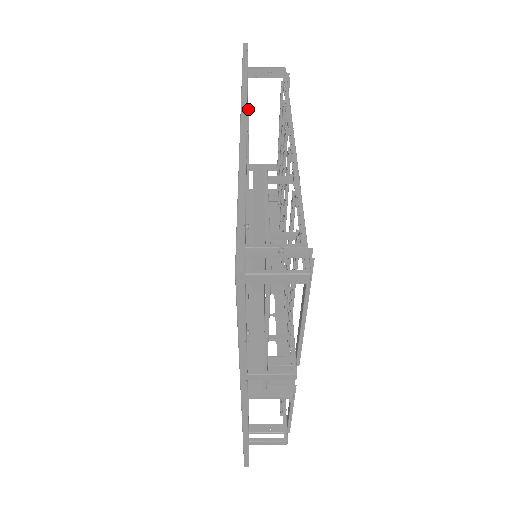
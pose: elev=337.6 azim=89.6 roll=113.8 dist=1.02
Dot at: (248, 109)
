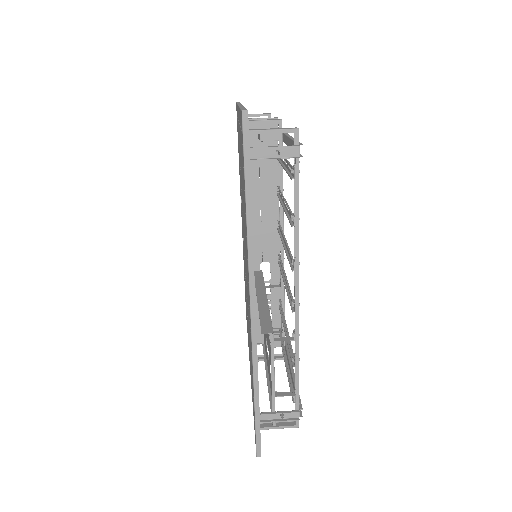
Dot at: occluded
